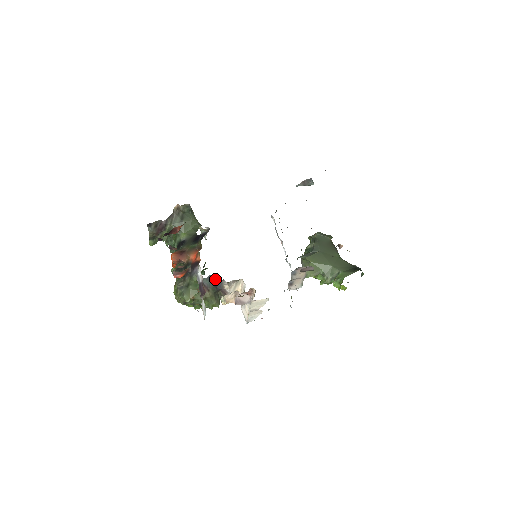
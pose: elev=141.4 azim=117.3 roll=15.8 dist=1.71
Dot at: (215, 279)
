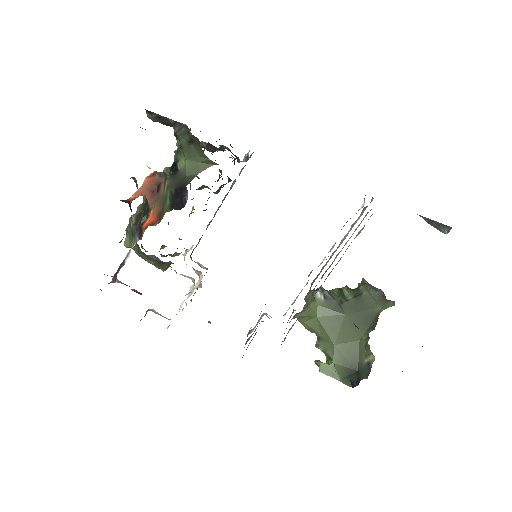
Dot at: occluded
